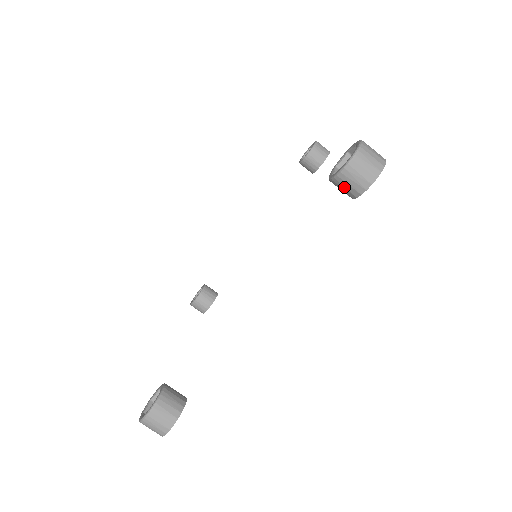
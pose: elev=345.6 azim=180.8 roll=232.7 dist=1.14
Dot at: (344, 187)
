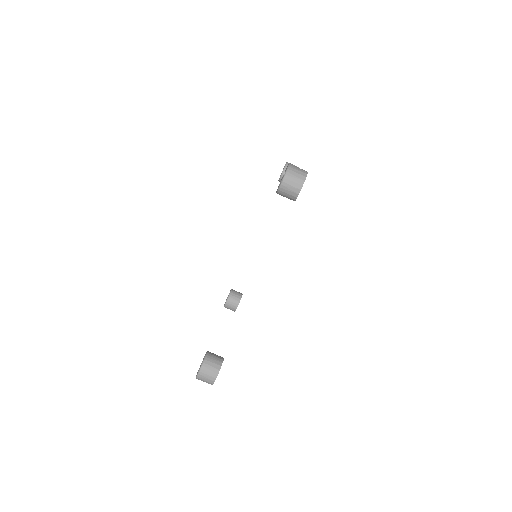
Dot at: (286, 196)
